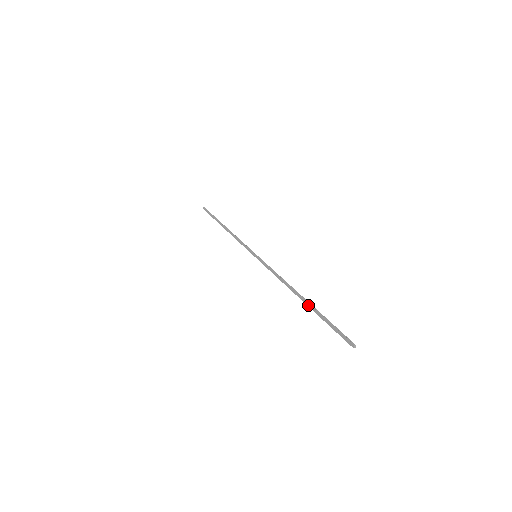
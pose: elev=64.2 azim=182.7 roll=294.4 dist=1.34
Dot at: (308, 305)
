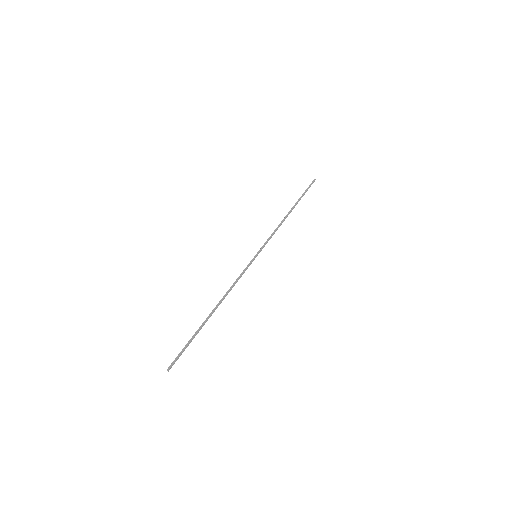
Dot at: (204, 321)
